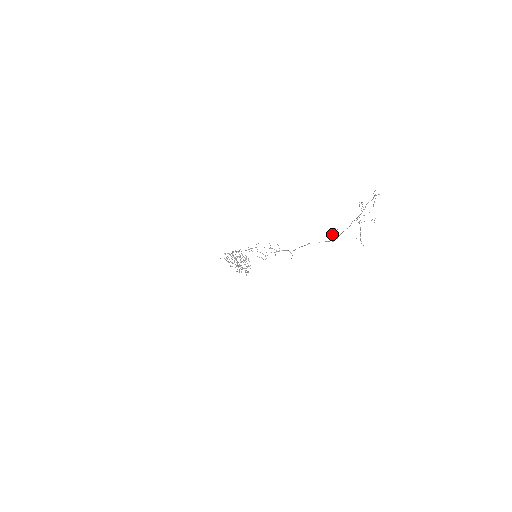
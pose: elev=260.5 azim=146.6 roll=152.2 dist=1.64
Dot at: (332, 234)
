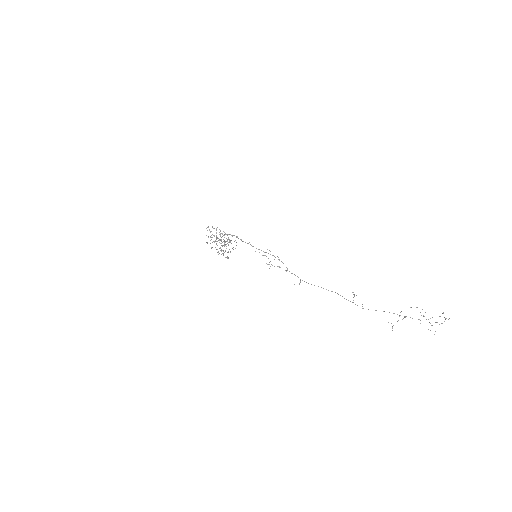
Dot at: (353, 297)
